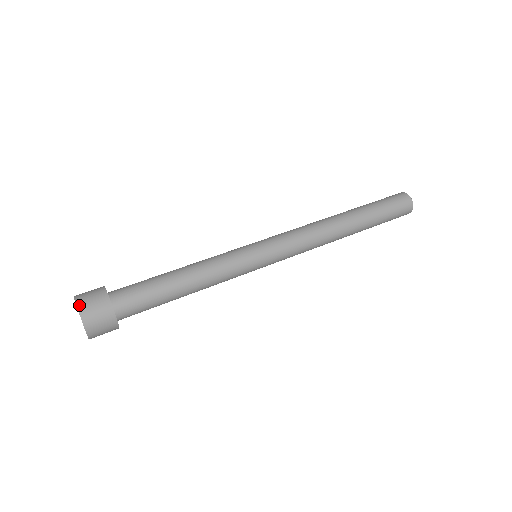
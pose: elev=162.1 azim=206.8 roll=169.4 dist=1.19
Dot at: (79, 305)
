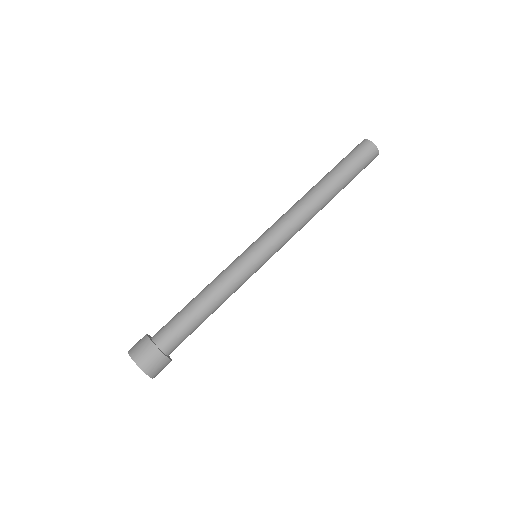
Dot at: (129, 350)
